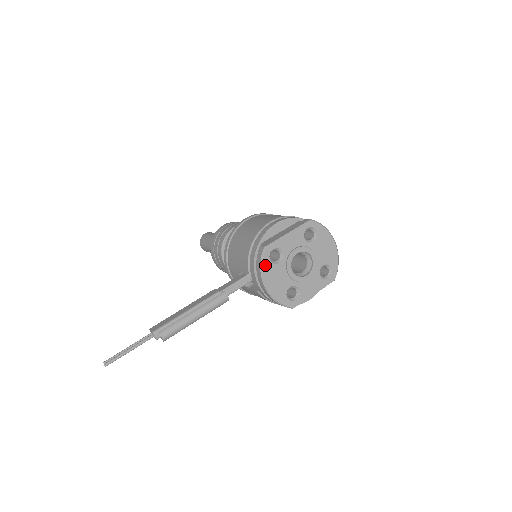
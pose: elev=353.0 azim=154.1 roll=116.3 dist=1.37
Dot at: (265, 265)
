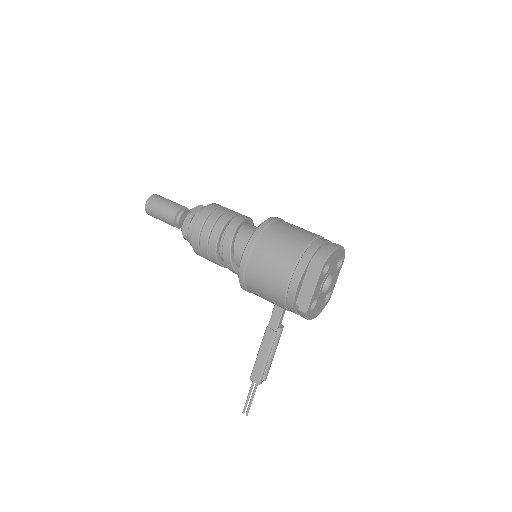
Dot at: (310, 316)
